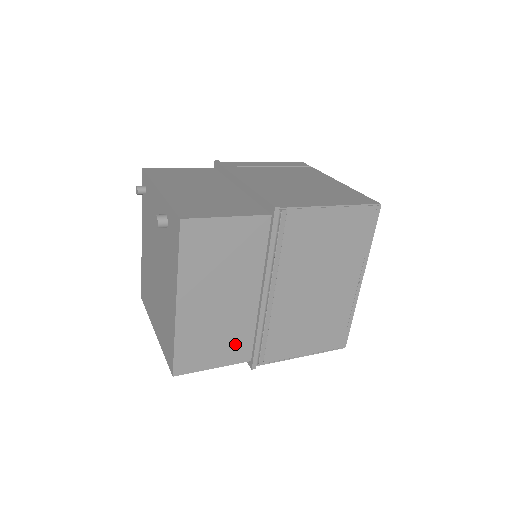
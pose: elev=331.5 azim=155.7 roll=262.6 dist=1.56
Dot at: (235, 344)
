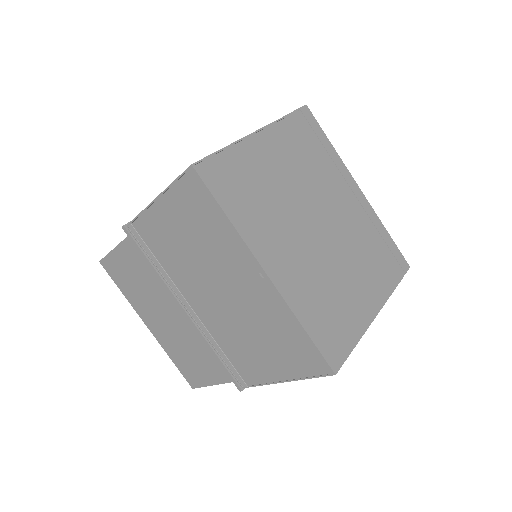
Dot at: (209, 362)
